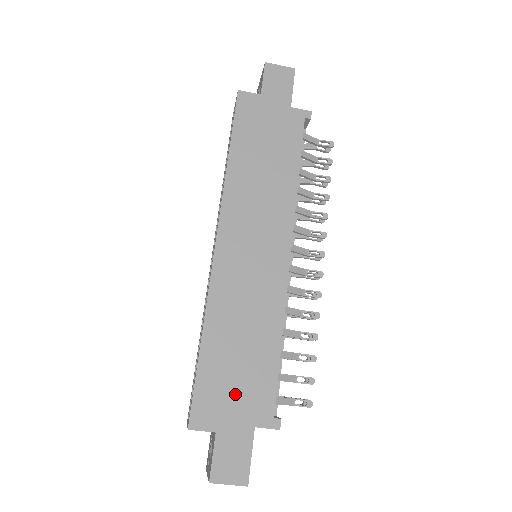
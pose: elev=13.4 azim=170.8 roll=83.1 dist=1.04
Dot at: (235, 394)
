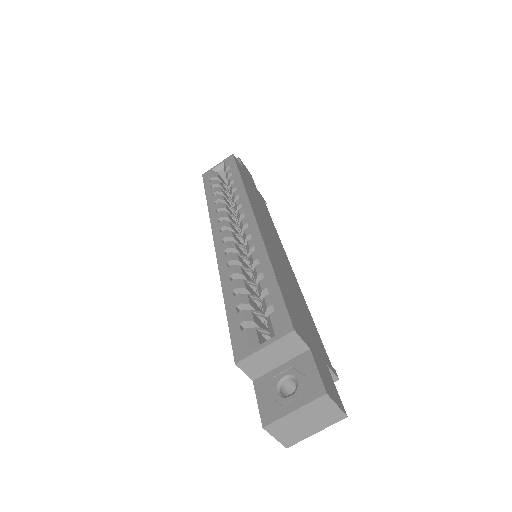
Dot at: (306, 327)
